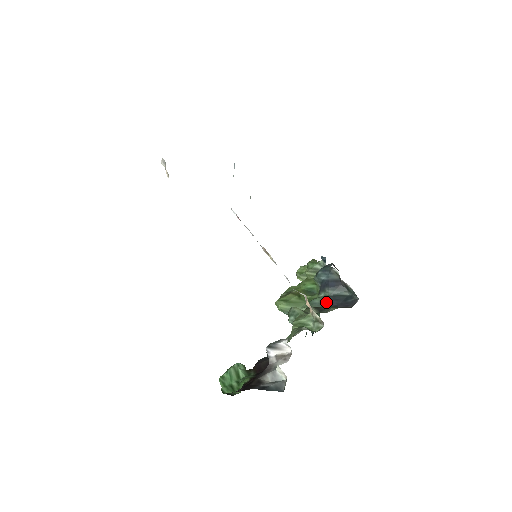
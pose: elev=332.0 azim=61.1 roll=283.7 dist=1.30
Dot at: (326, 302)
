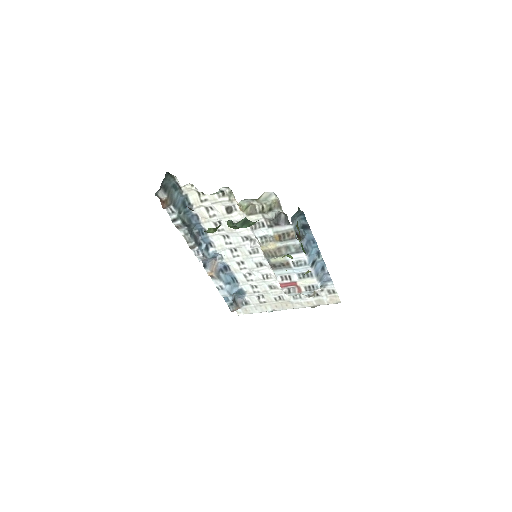
Dot at: occluded
